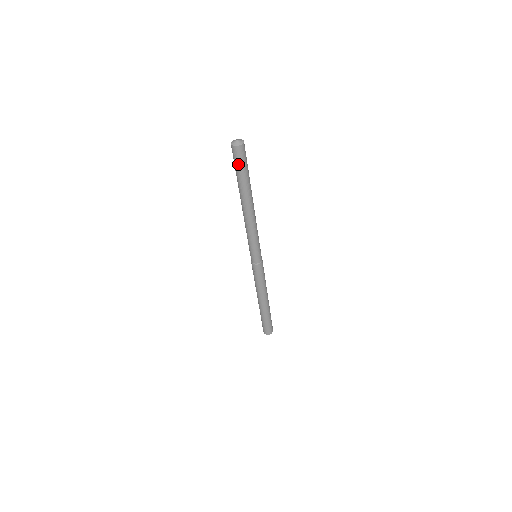
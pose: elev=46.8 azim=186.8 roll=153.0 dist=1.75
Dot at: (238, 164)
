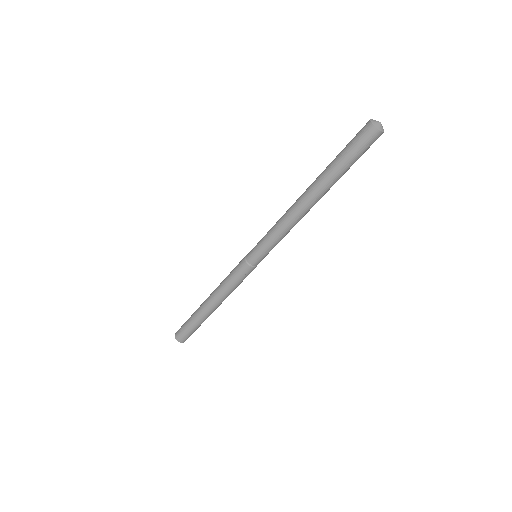
Dot at: (361, 153)
